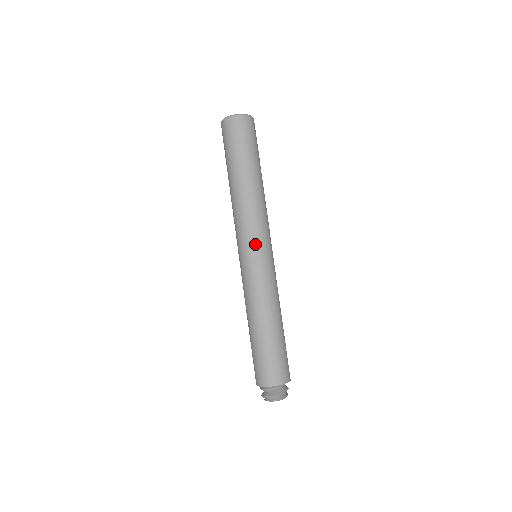
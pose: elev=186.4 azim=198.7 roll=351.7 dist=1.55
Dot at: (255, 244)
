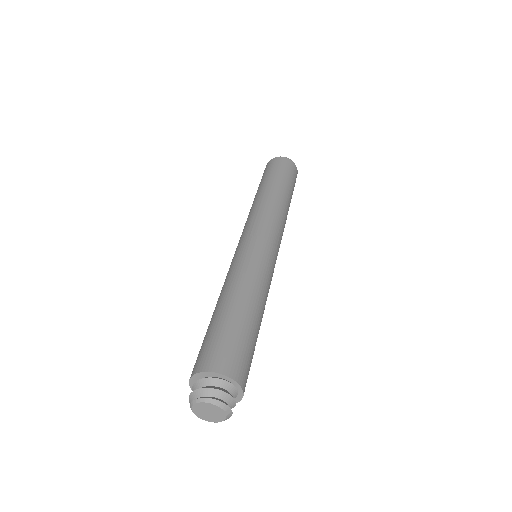
Dot at: (246, 234)
